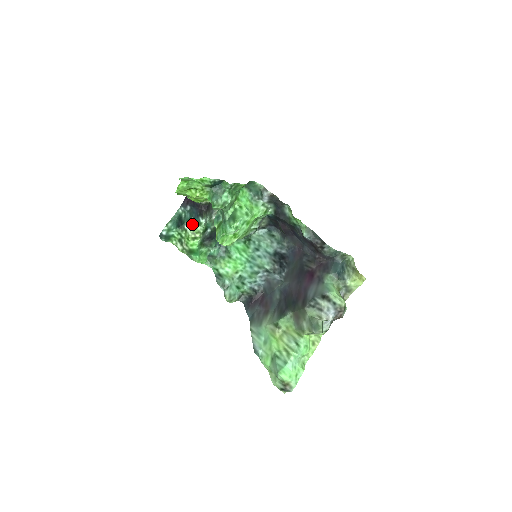
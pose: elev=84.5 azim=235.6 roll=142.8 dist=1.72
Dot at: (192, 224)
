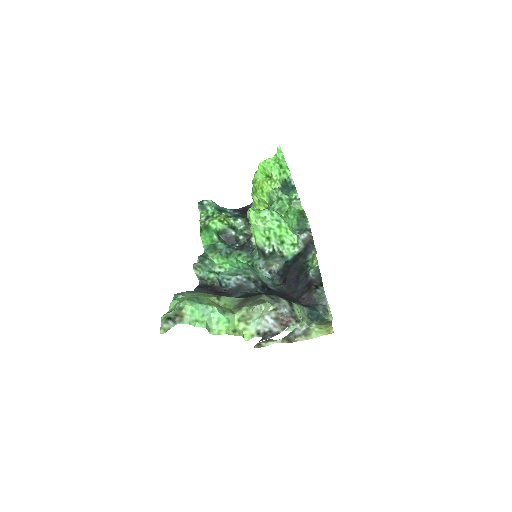
Dot at: (229, 217)
